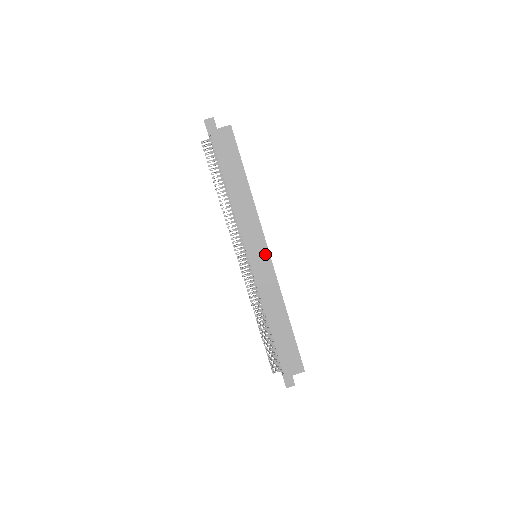
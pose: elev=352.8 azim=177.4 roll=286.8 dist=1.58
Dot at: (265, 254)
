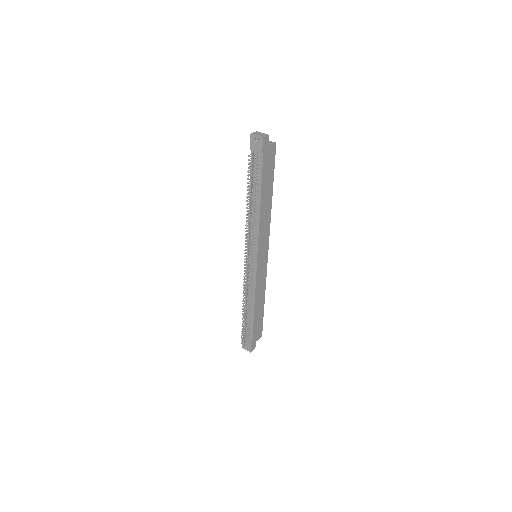
Dot at: (266, 255)
